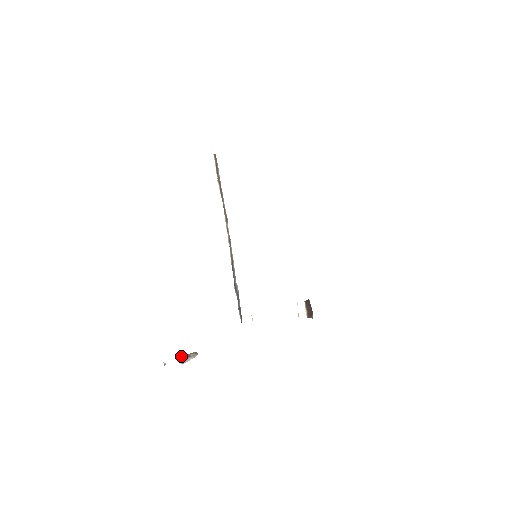
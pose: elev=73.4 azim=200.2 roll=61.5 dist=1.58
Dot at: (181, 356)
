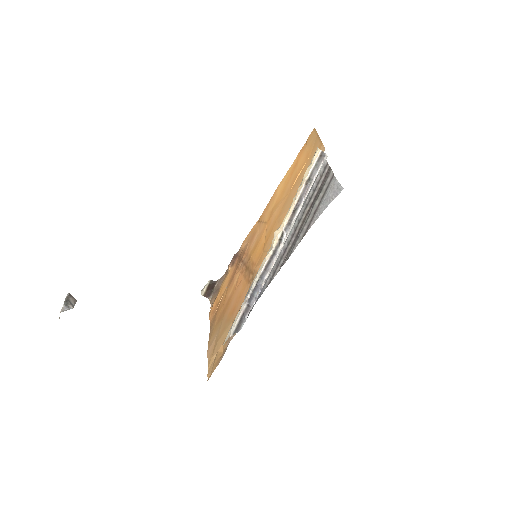
Dot at: (65, 303)
